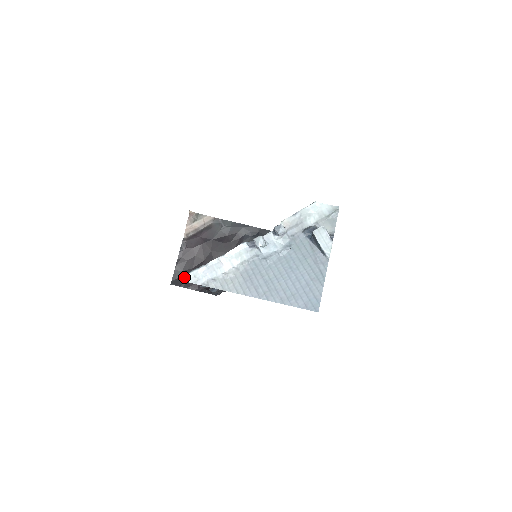
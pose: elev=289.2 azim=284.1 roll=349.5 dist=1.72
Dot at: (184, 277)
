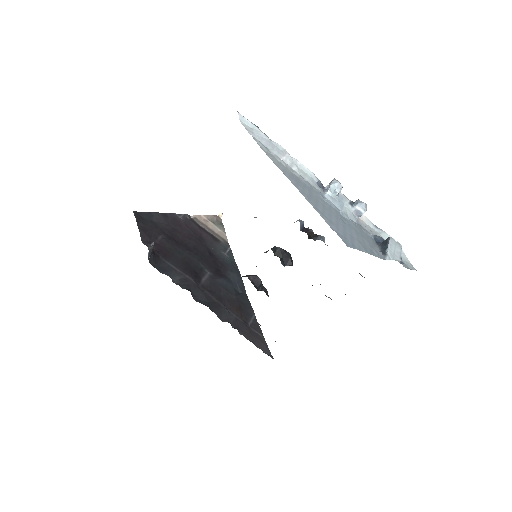
Dot at: (244, 117)
